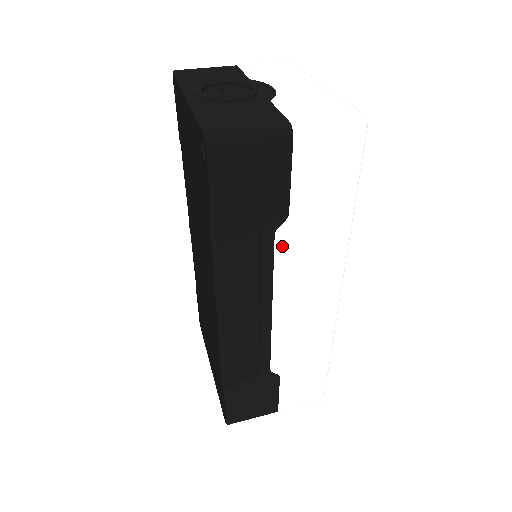
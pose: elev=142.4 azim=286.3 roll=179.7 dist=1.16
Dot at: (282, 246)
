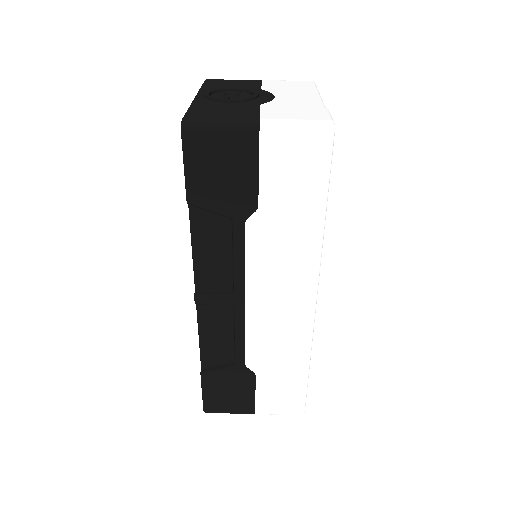
Dot at: (253, 237)
